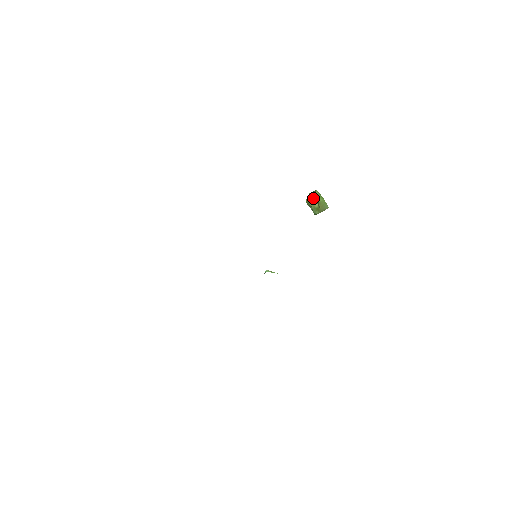
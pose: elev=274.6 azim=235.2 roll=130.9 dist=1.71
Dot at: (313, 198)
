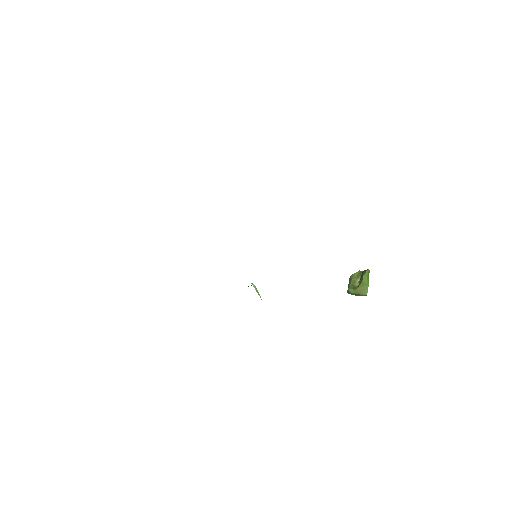
Dot at: (359, 277)
